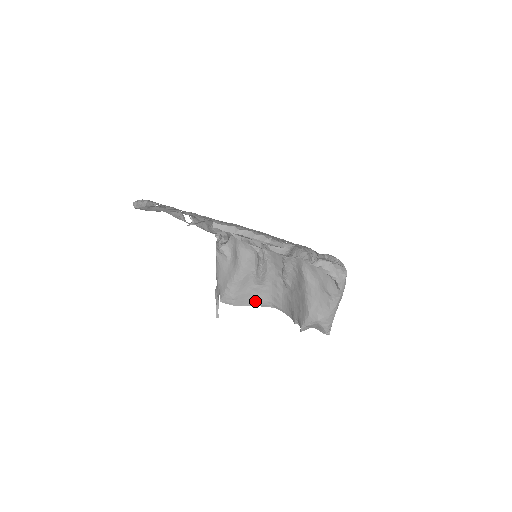
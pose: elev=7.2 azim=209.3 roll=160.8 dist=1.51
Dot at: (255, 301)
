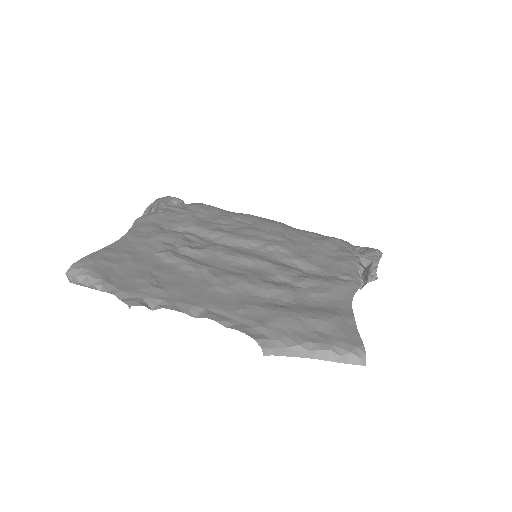
Dot at: occluded
